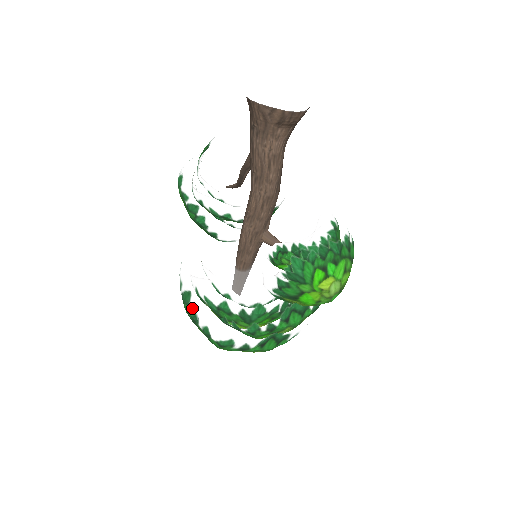
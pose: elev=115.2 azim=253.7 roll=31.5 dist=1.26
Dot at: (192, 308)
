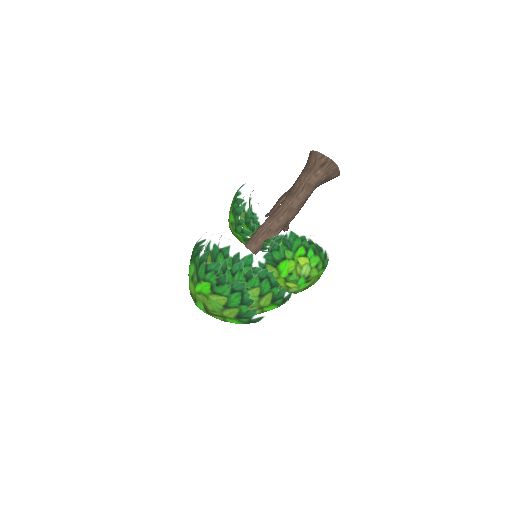
Dot at: (201, 246)
